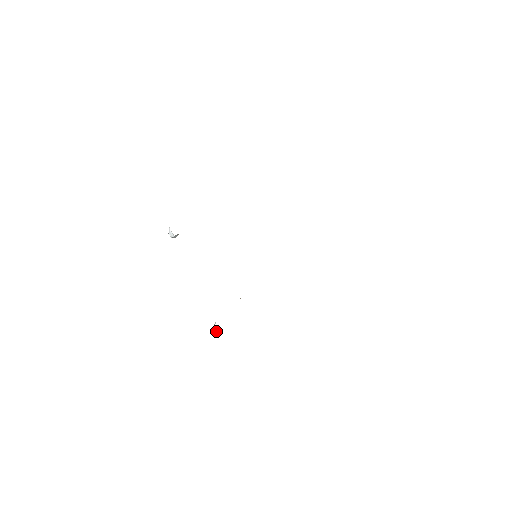
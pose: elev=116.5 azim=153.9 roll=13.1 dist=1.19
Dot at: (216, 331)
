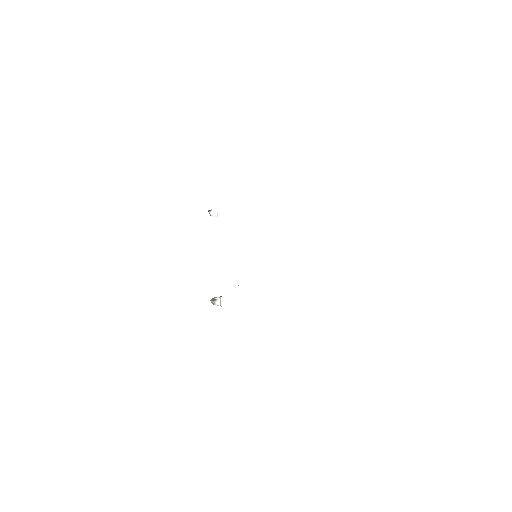
Dot at: (214, 303)
